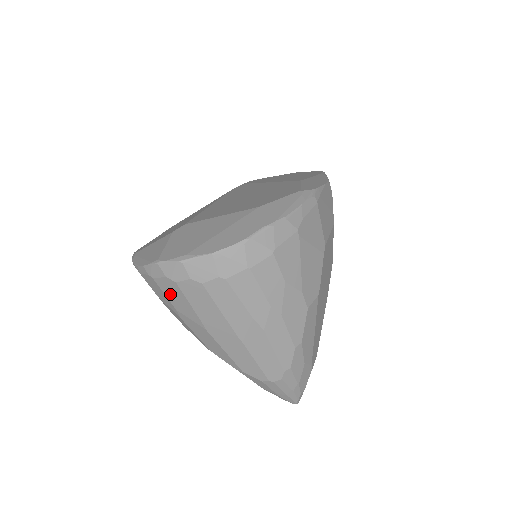
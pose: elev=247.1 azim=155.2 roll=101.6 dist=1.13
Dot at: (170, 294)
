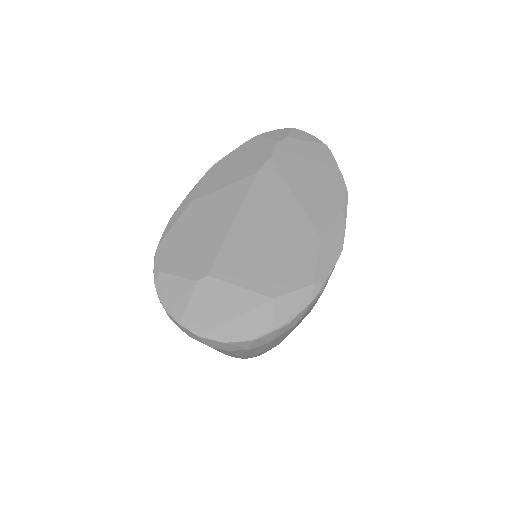
Dot at: occluded
